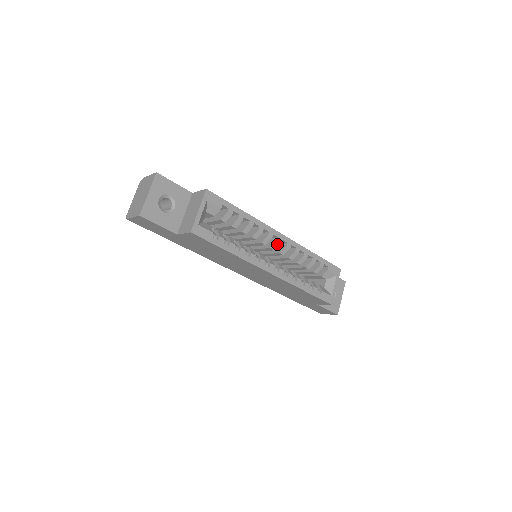
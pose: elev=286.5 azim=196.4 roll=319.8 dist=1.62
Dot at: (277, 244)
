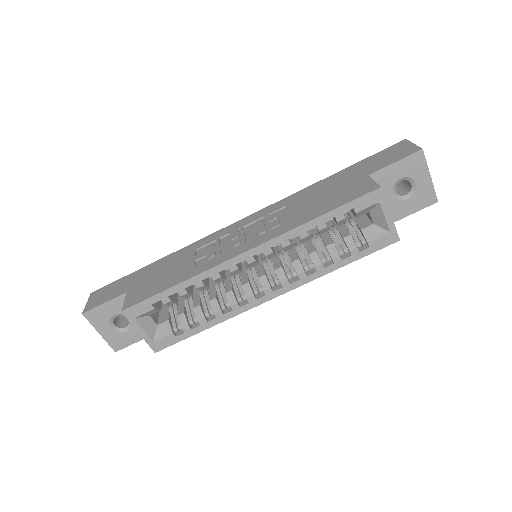
Dot at: (252, 263)
